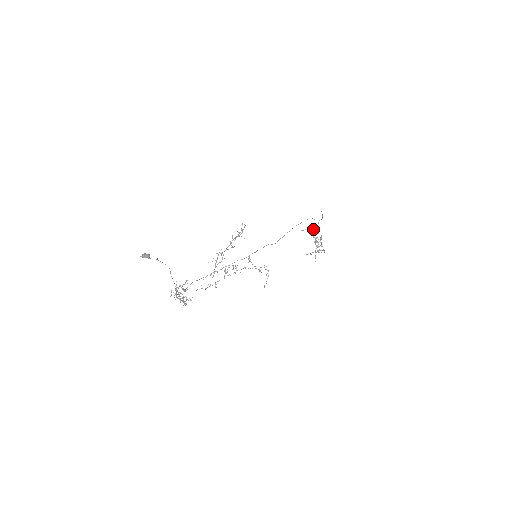
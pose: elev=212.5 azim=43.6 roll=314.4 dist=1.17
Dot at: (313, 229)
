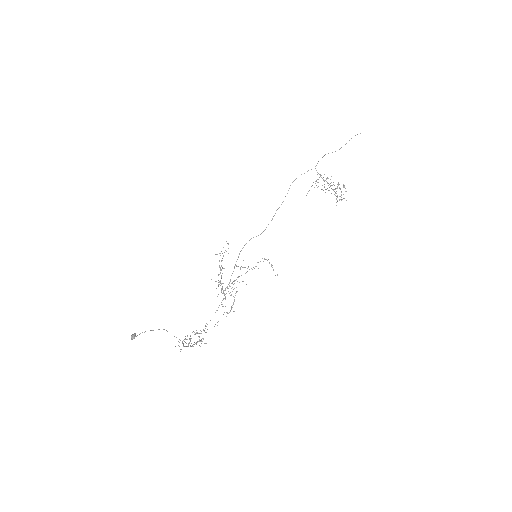
Dot at: occluded
